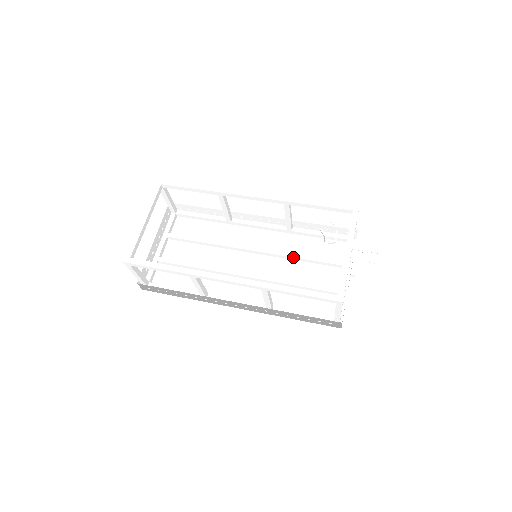
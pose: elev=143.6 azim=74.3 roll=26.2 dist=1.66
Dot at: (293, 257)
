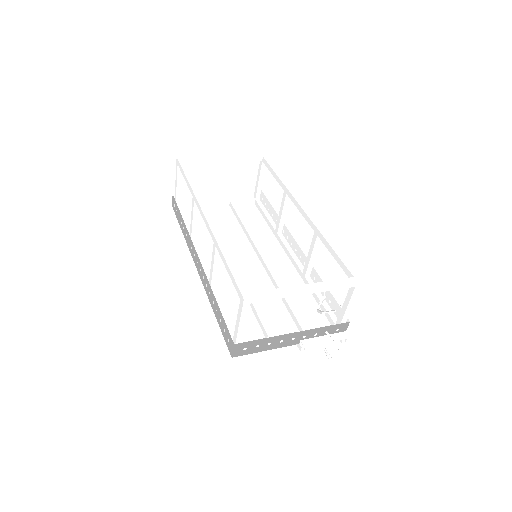
Dot at: (279, 287)
